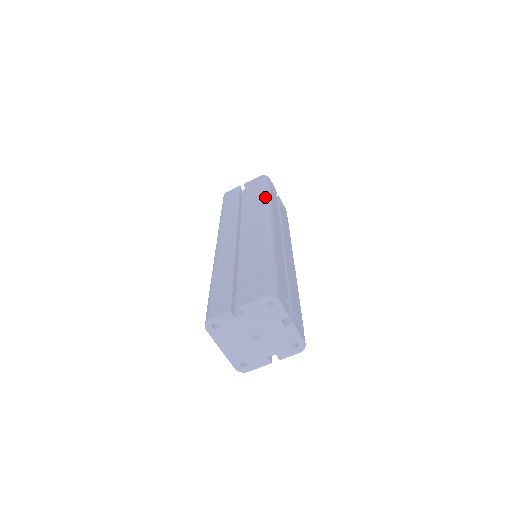
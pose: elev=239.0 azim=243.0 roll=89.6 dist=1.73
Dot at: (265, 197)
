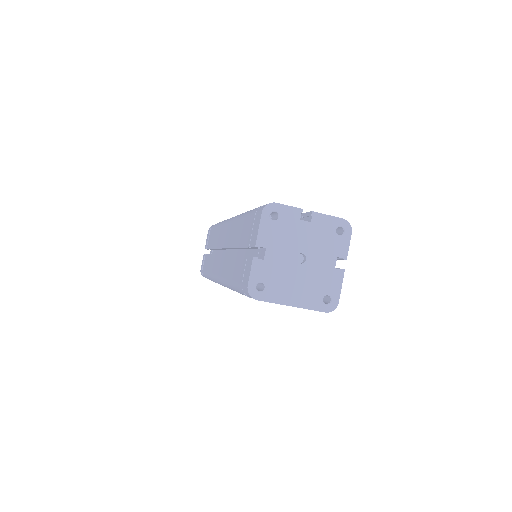
Dot at: occluded
